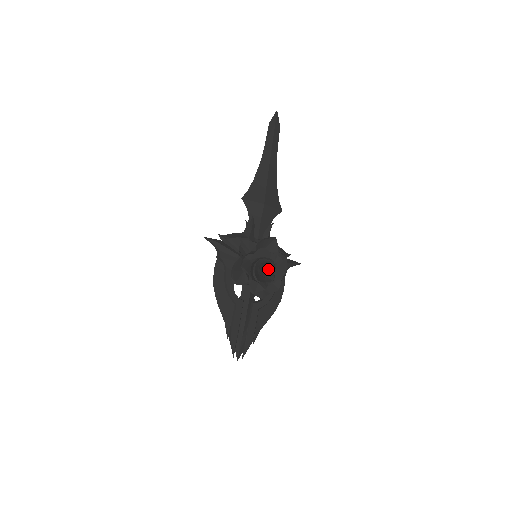
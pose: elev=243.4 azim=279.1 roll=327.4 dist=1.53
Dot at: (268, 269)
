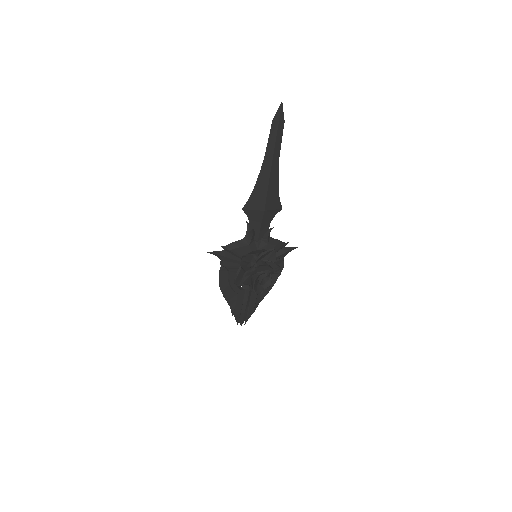
Dot at: (266, 277)
